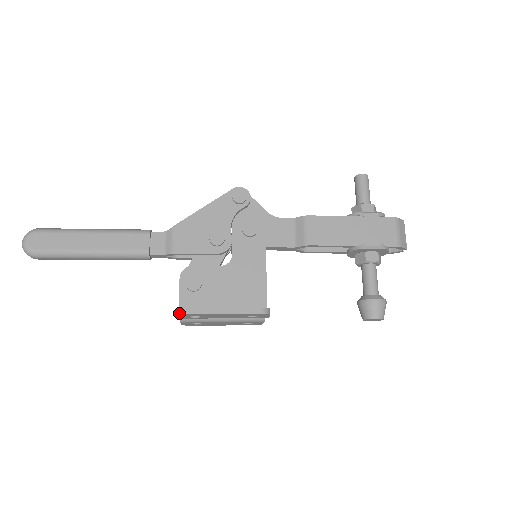
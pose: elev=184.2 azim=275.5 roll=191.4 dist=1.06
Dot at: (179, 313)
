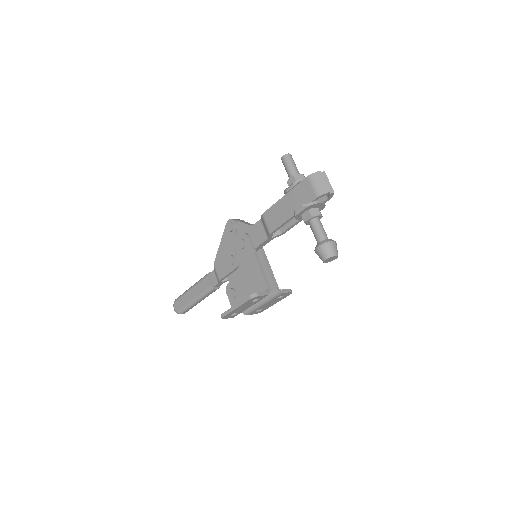
Dot at: occluded
